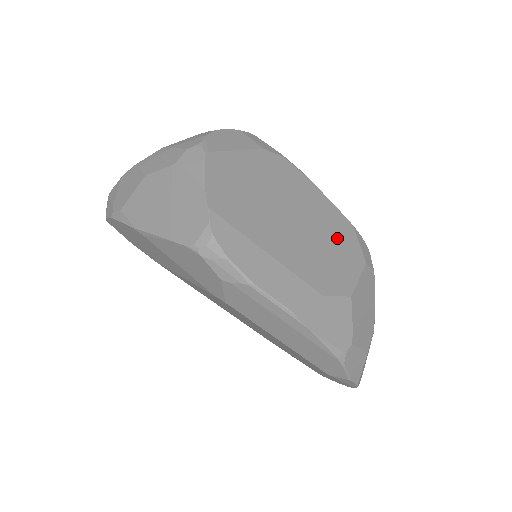
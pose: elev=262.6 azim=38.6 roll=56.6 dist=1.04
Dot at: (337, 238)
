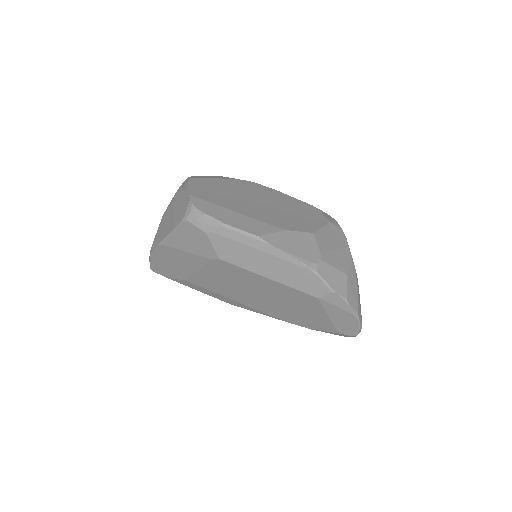
Dot at: (300, 211)
